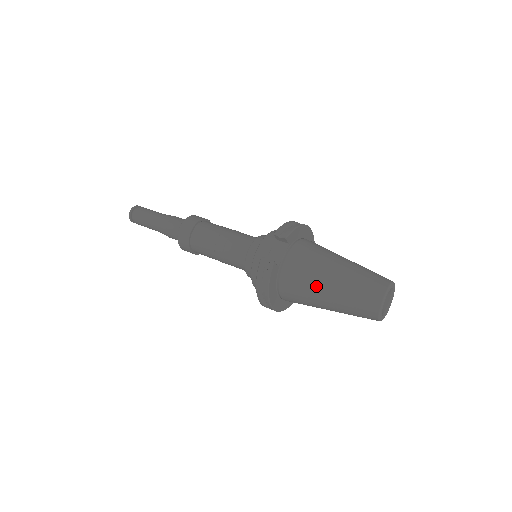
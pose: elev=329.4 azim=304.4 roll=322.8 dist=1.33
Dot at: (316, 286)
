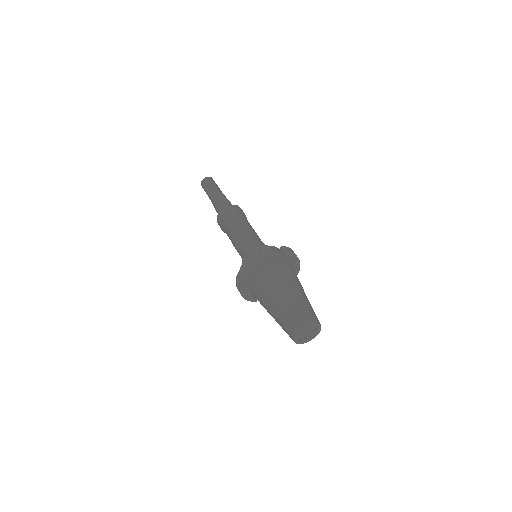
Dot at: (278, 290)
